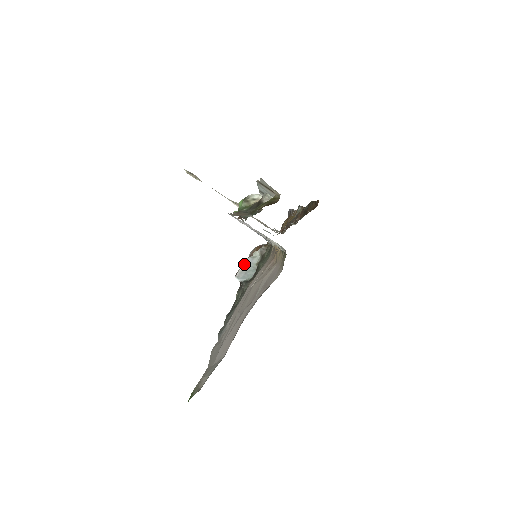
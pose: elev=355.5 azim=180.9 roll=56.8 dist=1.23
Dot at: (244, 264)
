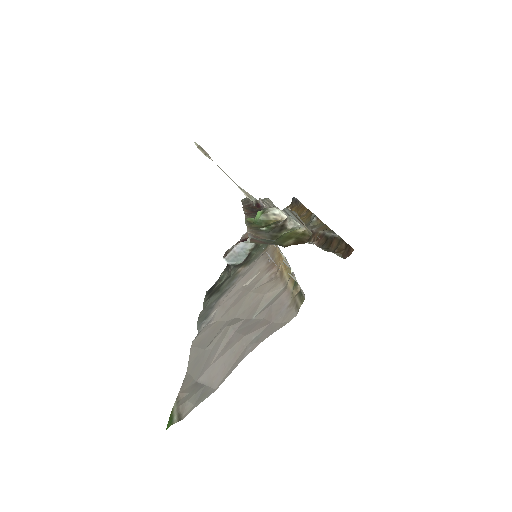
Dot at: (236, 247)
